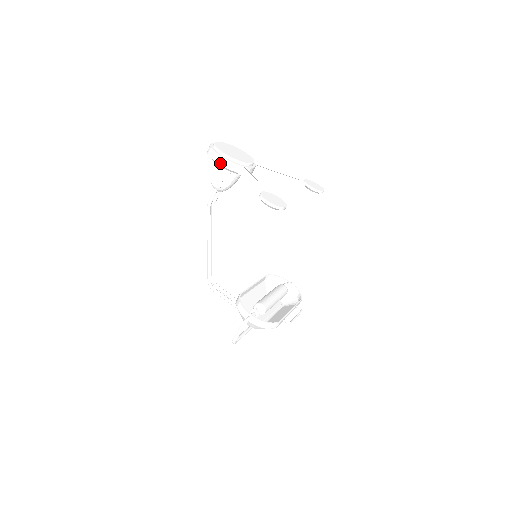
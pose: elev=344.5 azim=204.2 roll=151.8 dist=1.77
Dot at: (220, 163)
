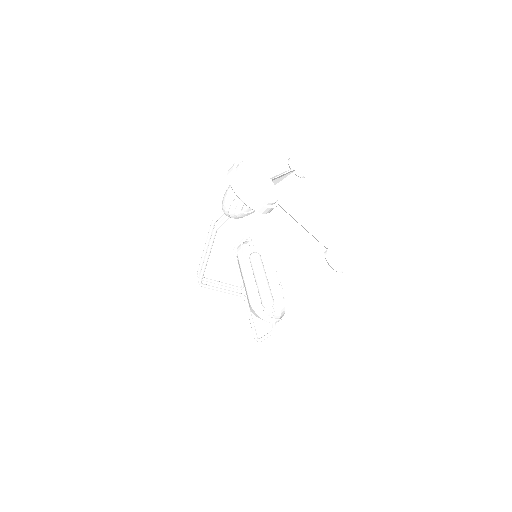
Dot at: (260, 211)
